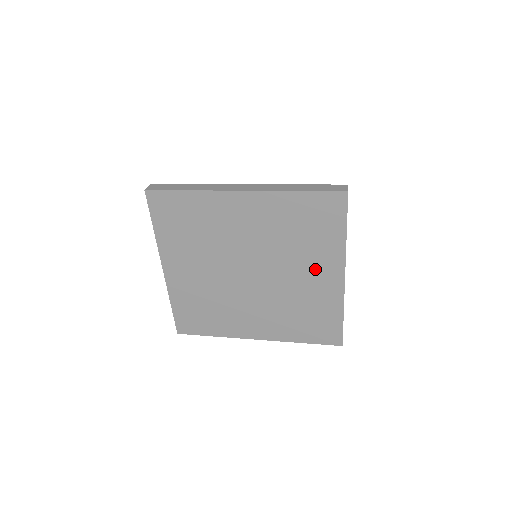
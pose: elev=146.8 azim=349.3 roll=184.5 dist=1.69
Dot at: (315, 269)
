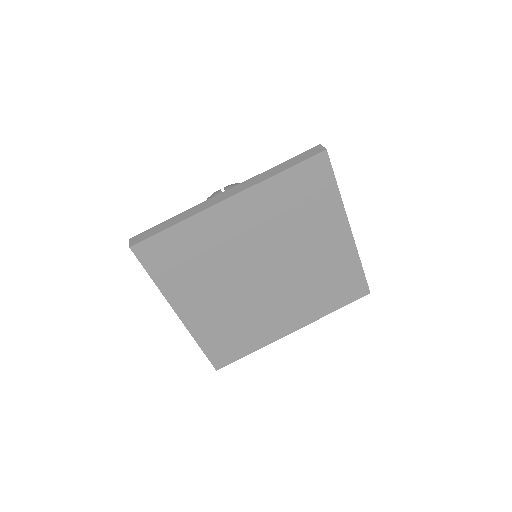
Dot at: (322, 237)
